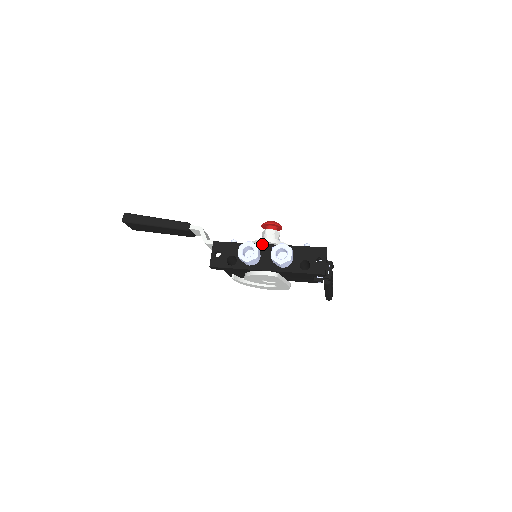
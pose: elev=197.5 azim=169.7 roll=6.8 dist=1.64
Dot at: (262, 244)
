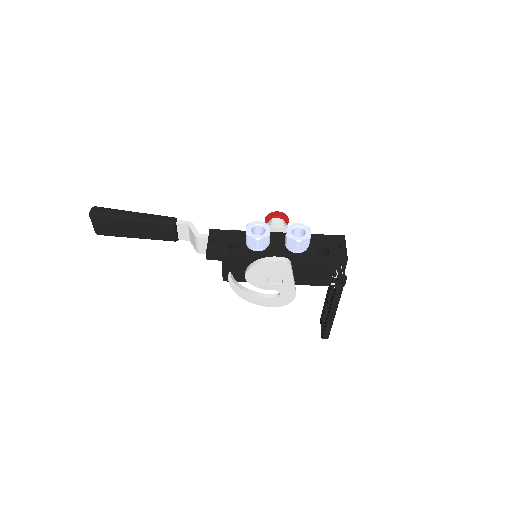
Dot at: occluded
